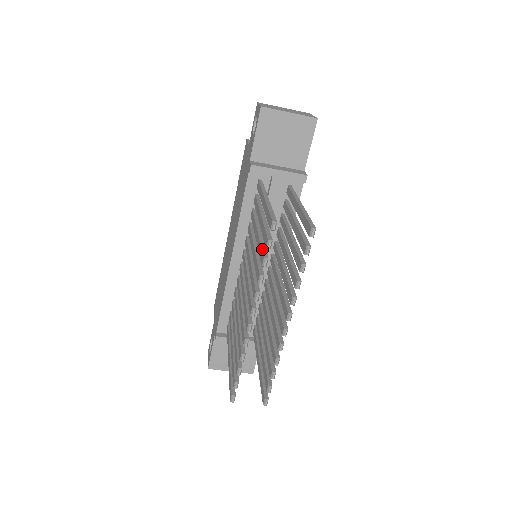
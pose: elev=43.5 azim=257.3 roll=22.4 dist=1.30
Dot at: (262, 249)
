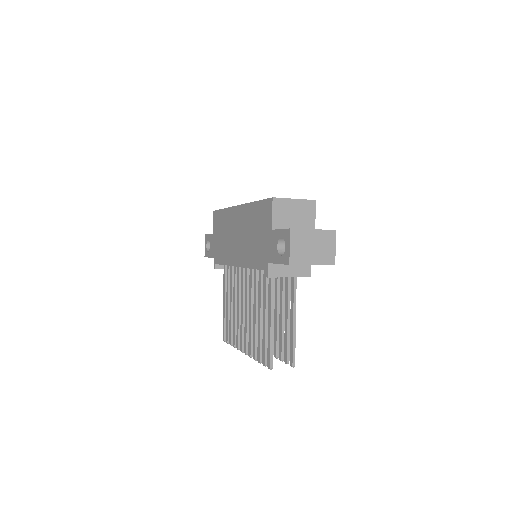
Dot at: (260, 350)
